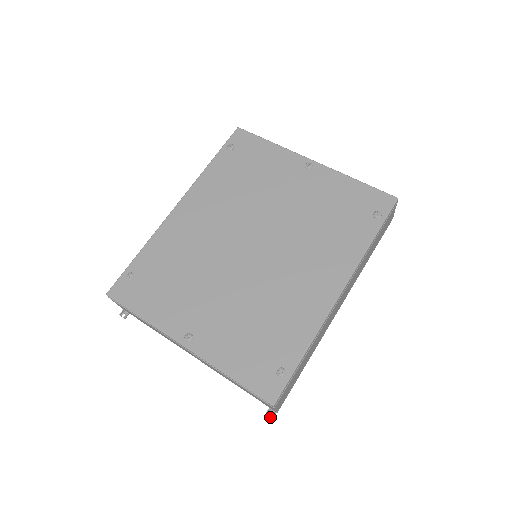
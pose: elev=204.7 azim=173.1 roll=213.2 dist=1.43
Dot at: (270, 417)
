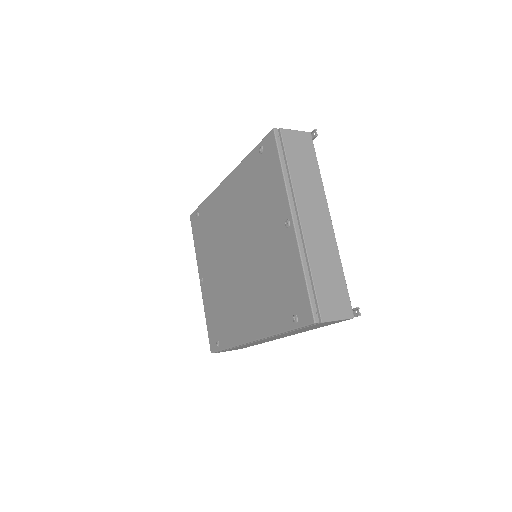
Dot at: occluded
